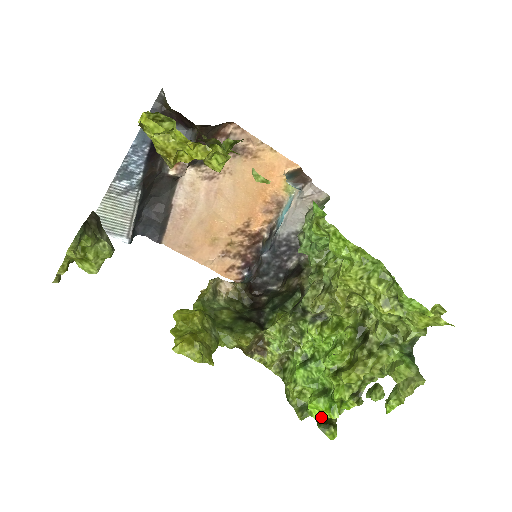
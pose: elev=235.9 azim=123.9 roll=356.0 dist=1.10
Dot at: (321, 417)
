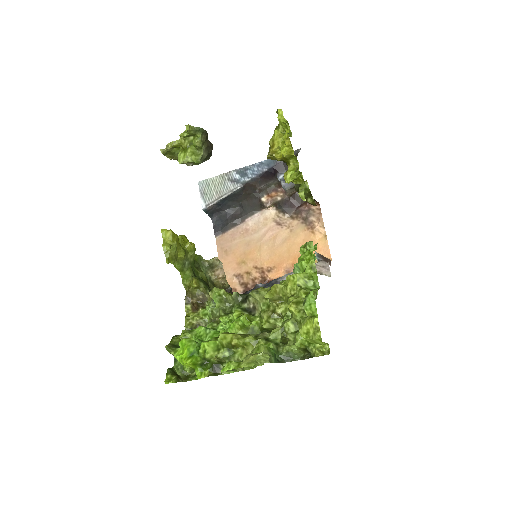
Dot at: (179, 356)
